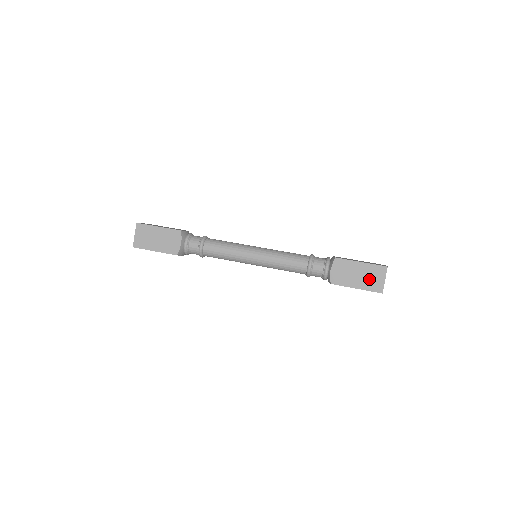
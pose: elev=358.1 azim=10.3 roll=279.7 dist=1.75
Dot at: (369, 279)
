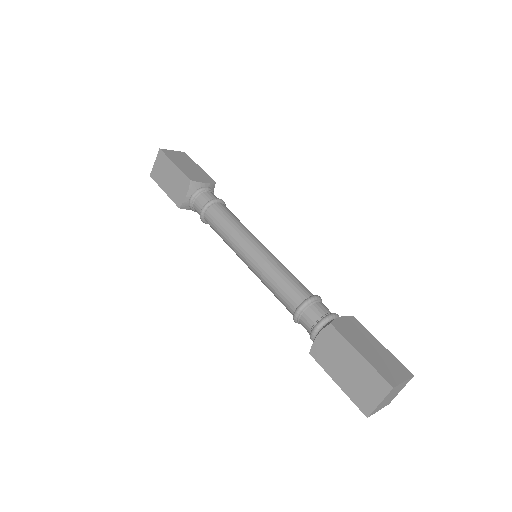
Dot at: (359, 385)
